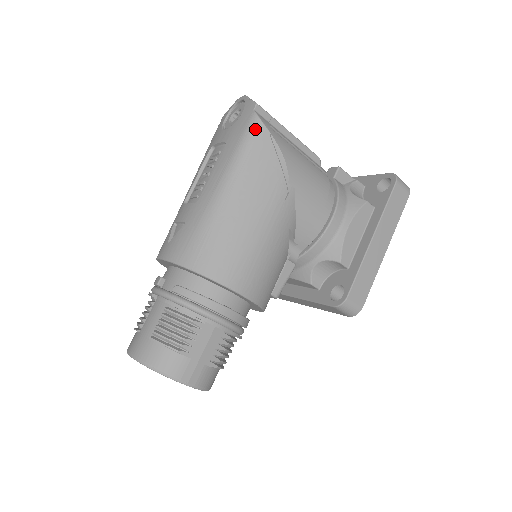
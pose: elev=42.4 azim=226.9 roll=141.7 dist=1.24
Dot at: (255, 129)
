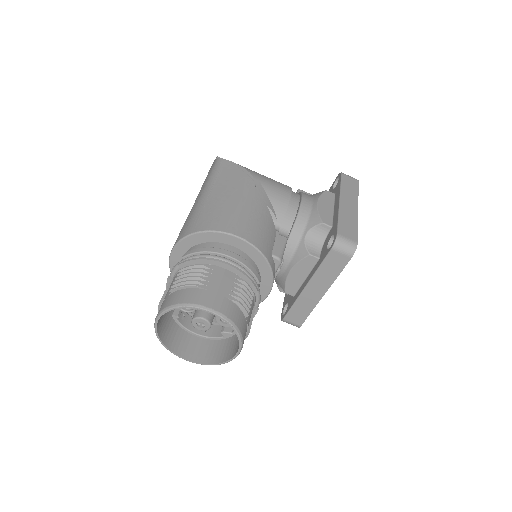
Dot at: (219, 162)
